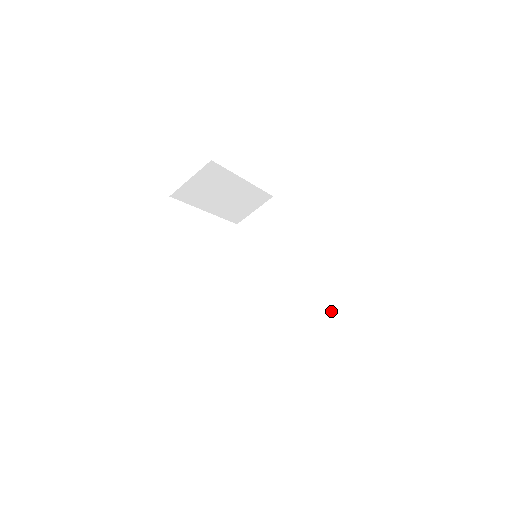
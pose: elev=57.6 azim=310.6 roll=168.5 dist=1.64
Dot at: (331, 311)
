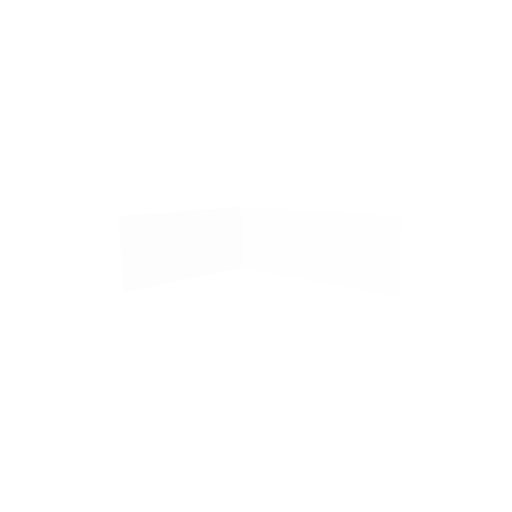
Dot at: (394, 224)
